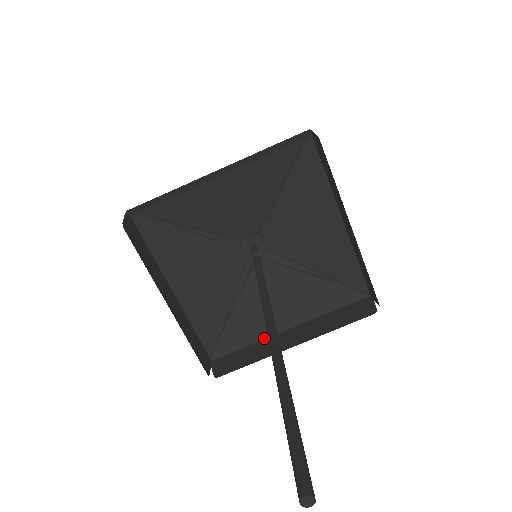
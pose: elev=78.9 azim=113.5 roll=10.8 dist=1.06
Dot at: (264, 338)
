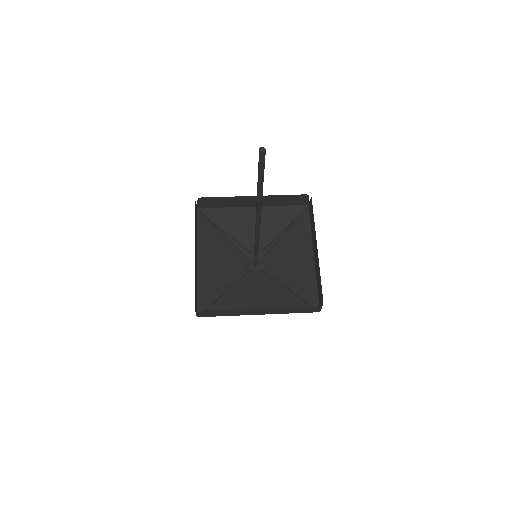
Dot at: (239, 315)
